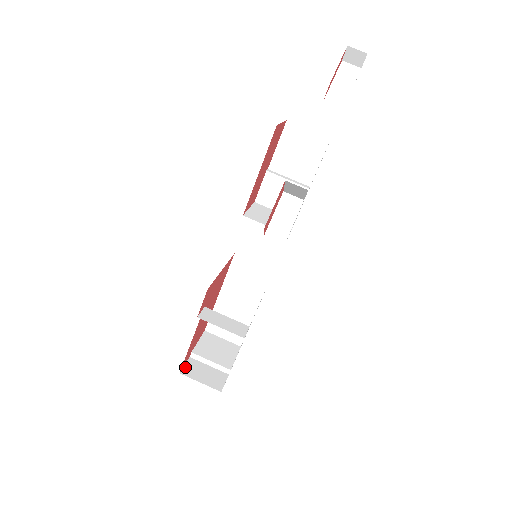
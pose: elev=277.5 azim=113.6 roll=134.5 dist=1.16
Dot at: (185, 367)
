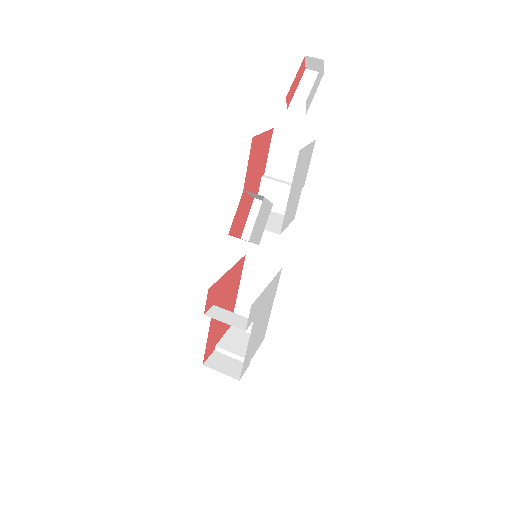
Dot at: (208, 359)
